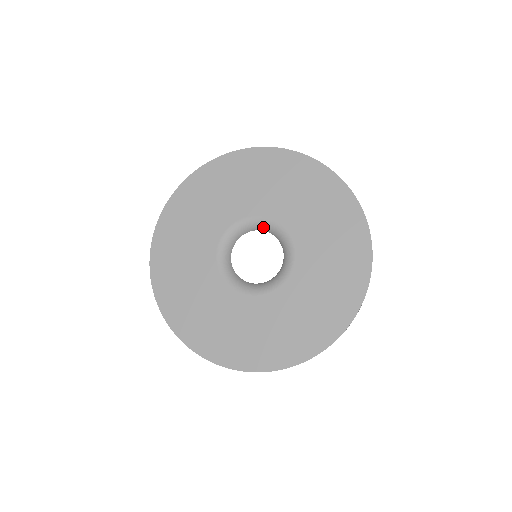
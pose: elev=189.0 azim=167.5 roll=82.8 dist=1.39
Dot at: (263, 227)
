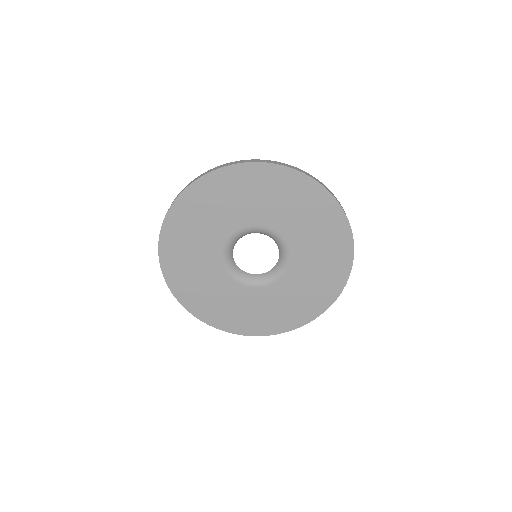
Dot at: (262, 233)
